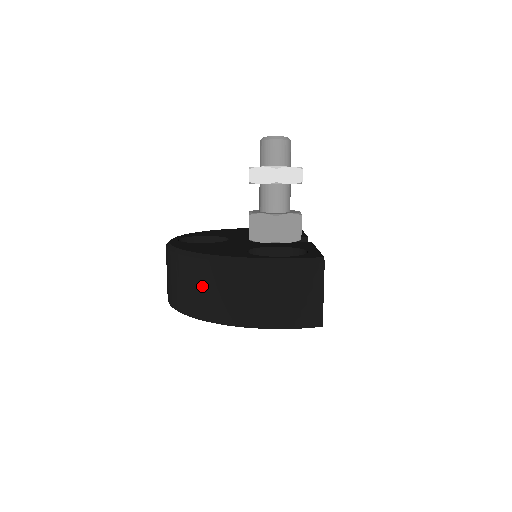
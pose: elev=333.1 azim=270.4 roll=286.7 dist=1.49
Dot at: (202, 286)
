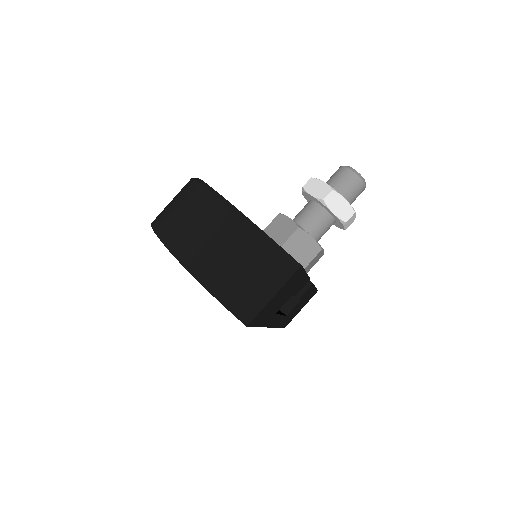
Dot at: (185, 210)
